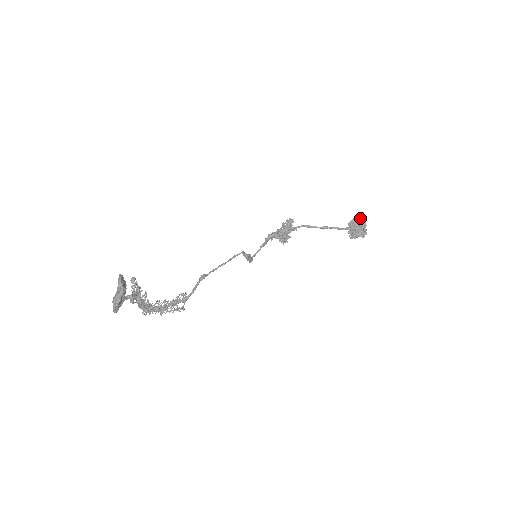
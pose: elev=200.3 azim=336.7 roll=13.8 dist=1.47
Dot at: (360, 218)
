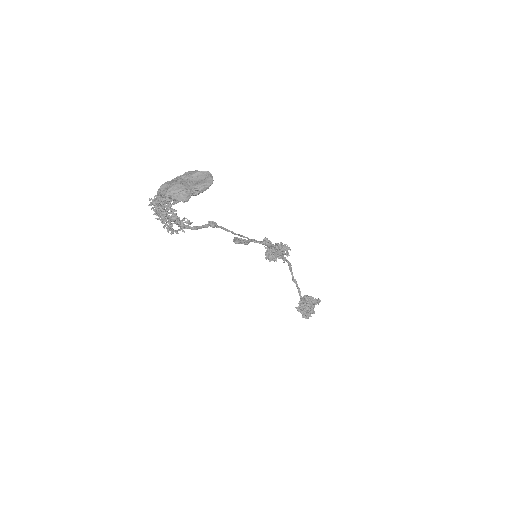
Dot at: (316, 302)
